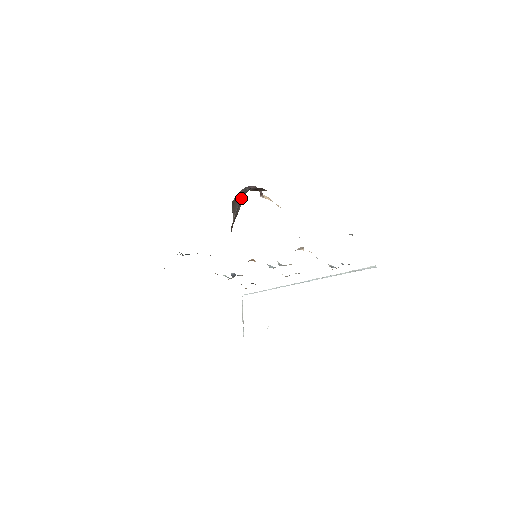
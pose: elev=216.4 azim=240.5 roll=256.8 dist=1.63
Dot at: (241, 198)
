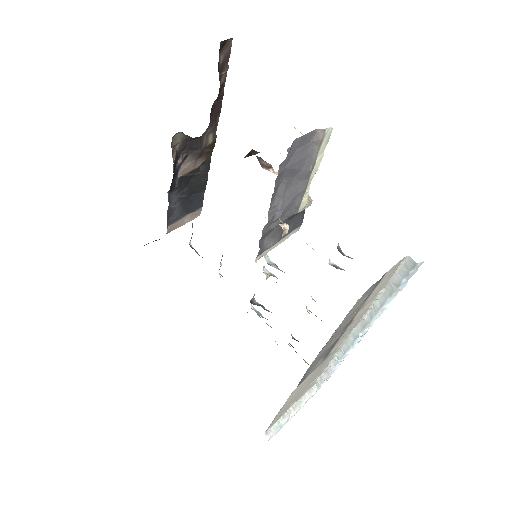
Dot at: (189, 137)
